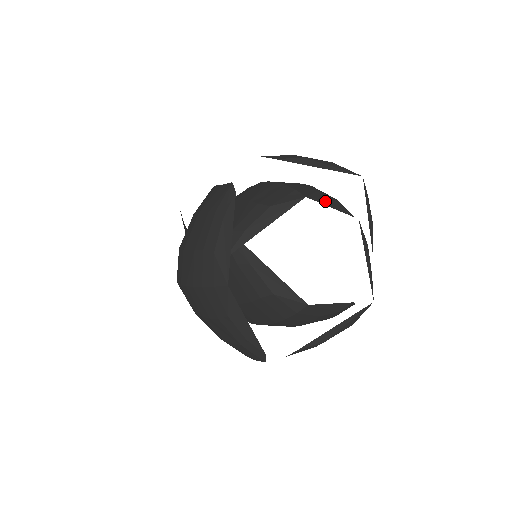
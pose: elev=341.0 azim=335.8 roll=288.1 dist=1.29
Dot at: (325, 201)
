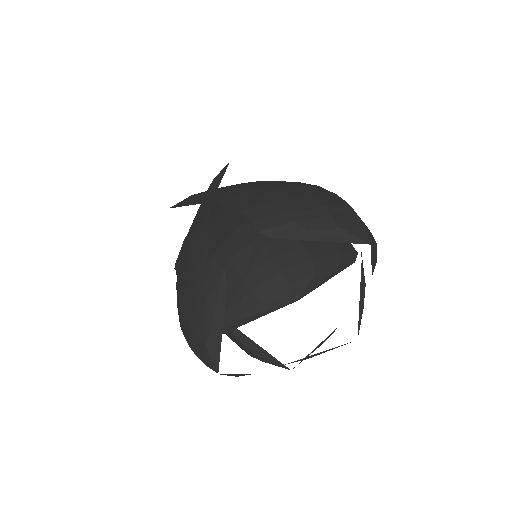
Dot at: (322, 281)
